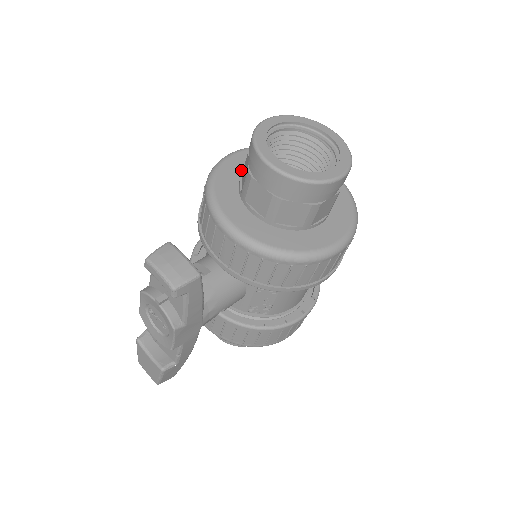
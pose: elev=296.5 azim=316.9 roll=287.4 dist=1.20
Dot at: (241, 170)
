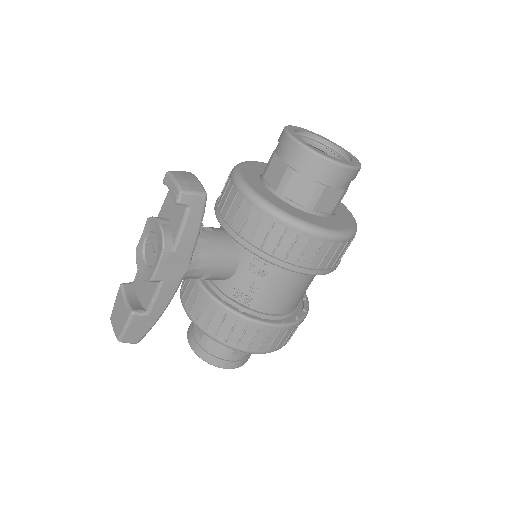
Dot at: occluded
